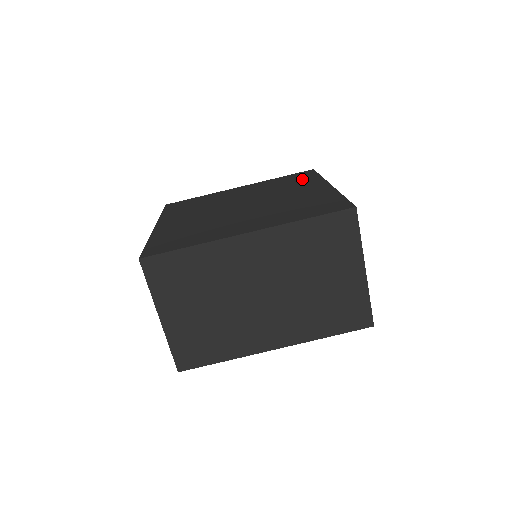
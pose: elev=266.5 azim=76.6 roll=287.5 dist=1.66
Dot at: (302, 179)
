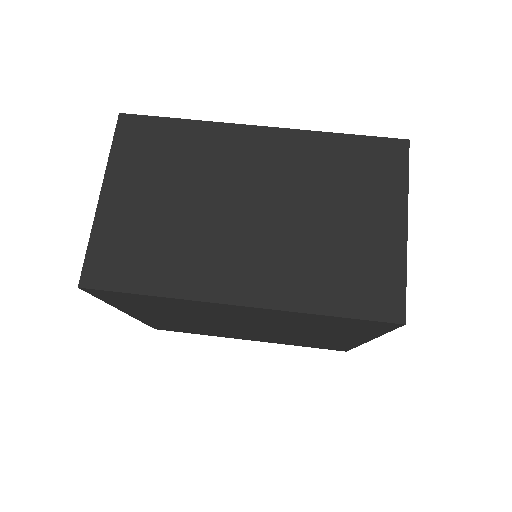
Dot at: occluded
